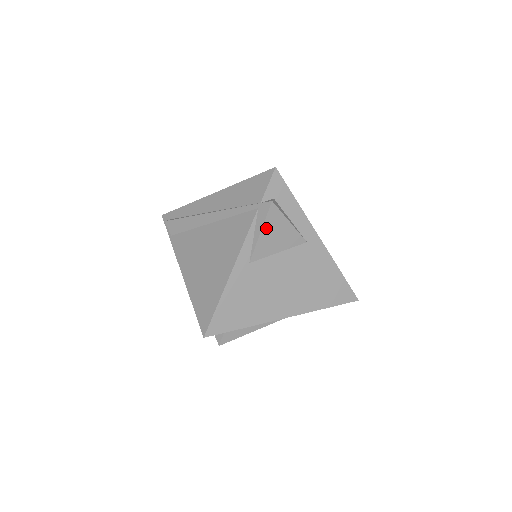
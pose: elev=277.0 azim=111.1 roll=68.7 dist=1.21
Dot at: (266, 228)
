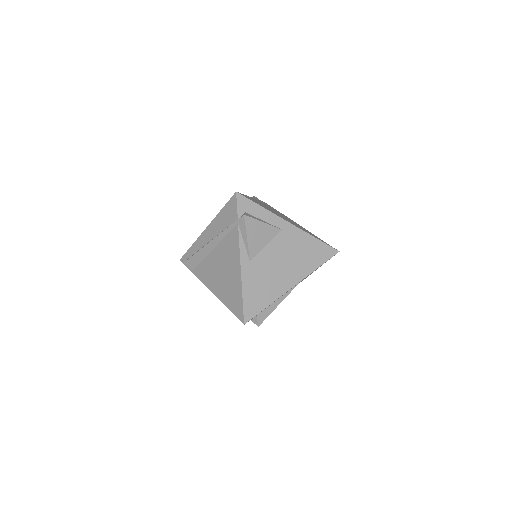
Dot at: (249, 234)
